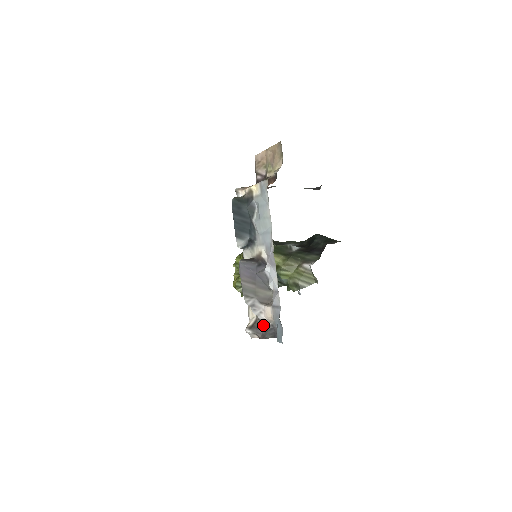
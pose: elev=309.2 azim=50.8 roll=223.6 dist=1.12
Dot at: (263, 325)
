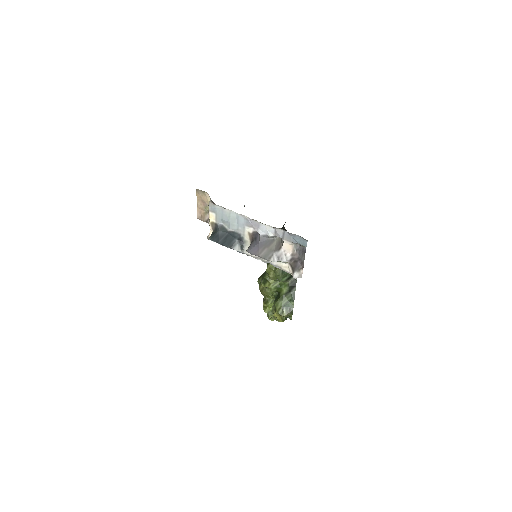
Dot at: (295, 259)
